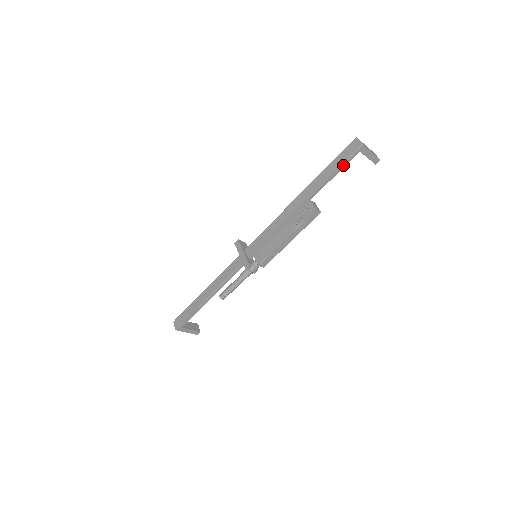
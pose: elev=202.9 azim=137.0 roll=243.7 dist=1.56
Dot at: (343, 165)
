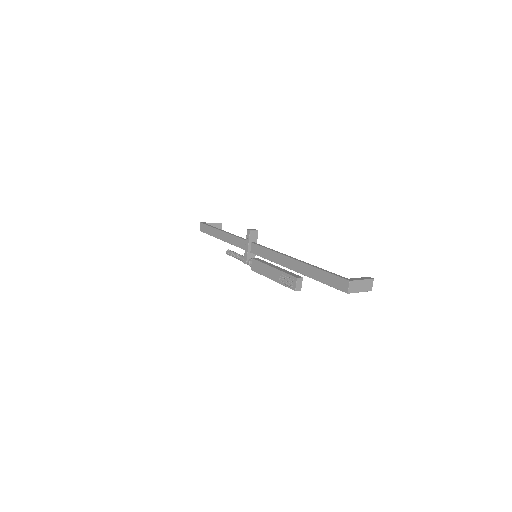
Dot at: (330, 285)
